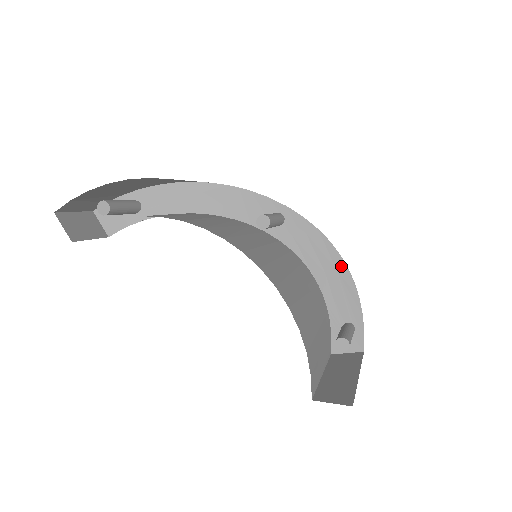
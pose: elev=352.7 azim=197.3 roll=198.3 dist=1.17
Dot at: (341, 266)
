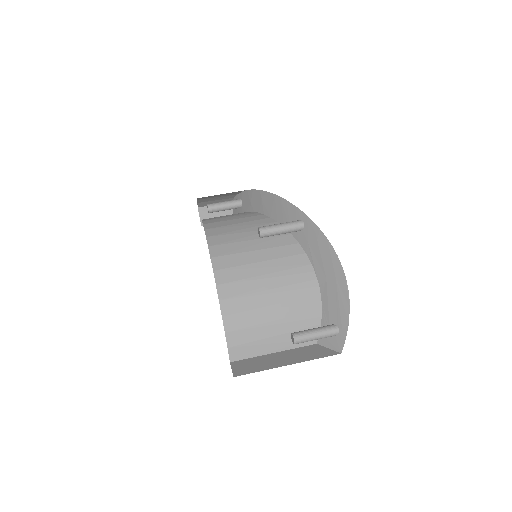
Dot at: (340, 275)
